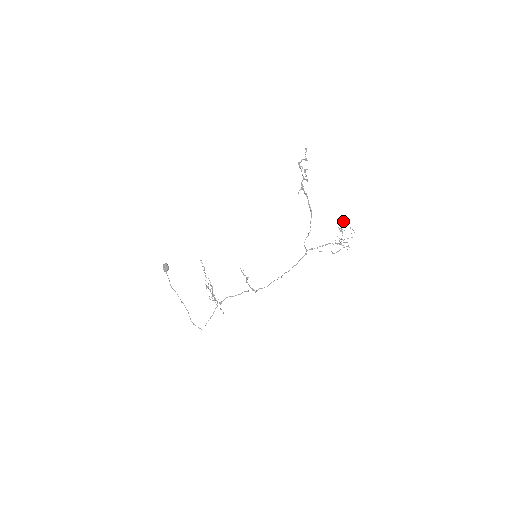
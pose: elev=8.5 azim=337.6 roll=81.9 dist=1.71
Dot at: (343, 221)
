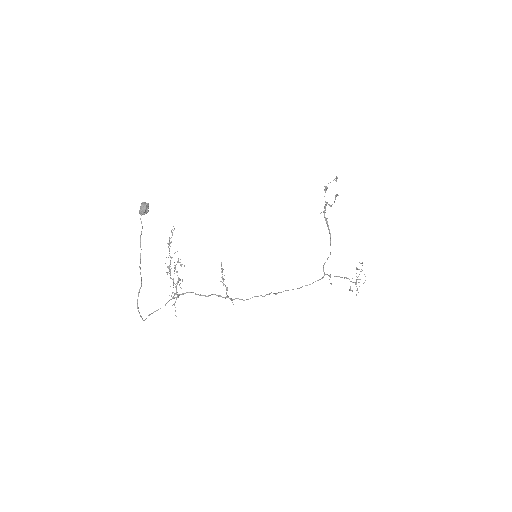
Dot at: (362, 262)
